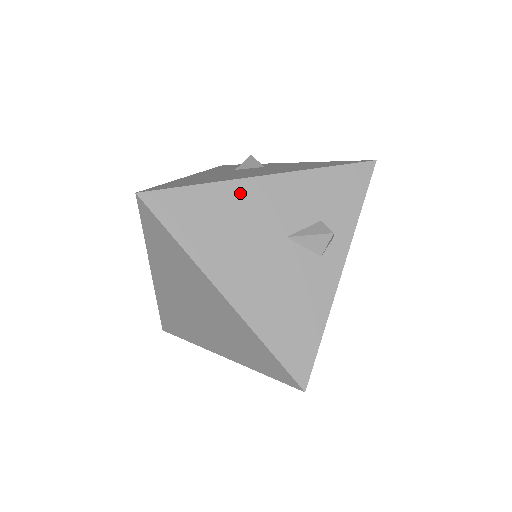
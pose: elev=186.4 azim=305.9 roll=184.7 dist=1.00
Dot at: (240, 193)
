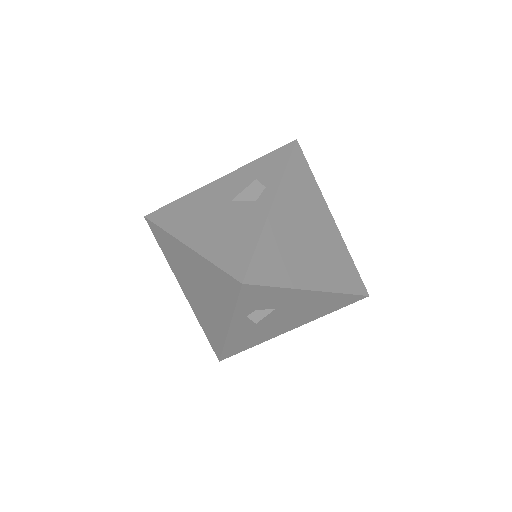
Dot at: (203, 192)
